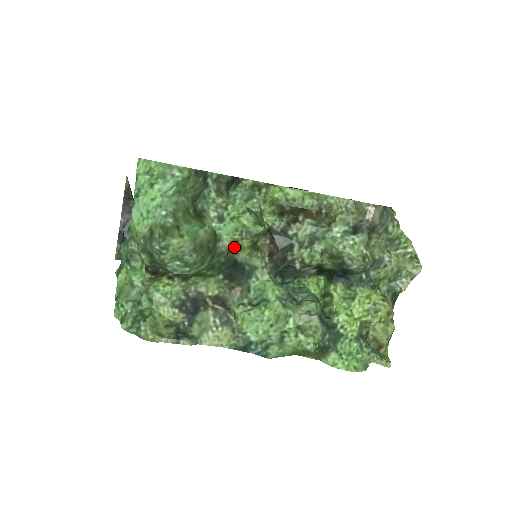
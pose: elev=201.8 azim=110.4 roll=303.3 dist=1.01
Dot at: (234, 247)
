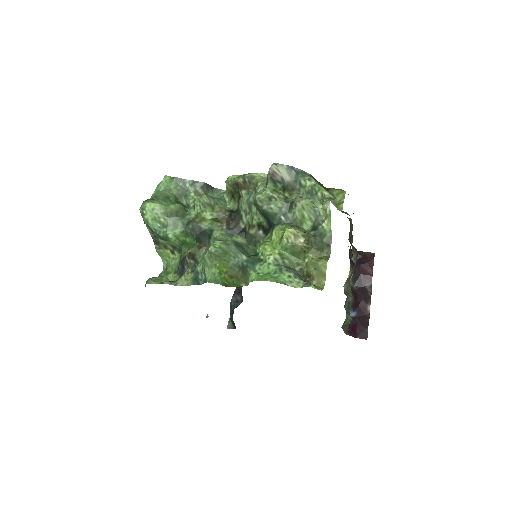
Dot at: (198, 218)
